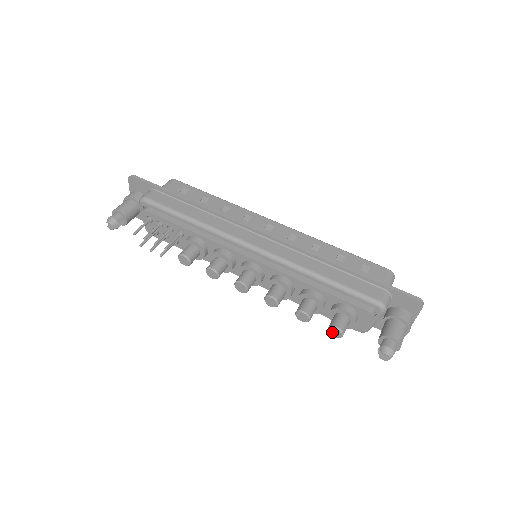
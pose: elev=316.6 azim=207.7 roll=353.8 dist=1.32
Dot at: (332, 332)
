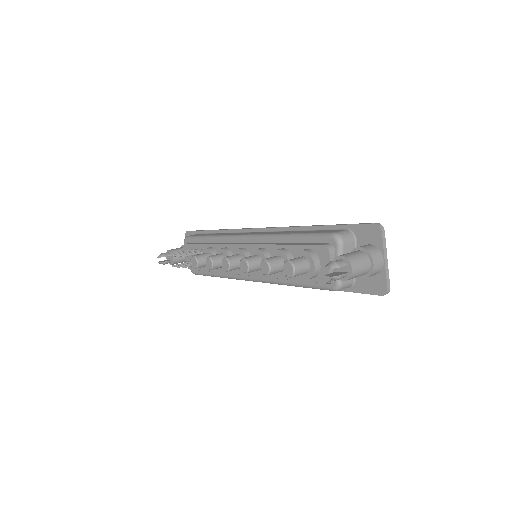
Dot at: (286, 270)
